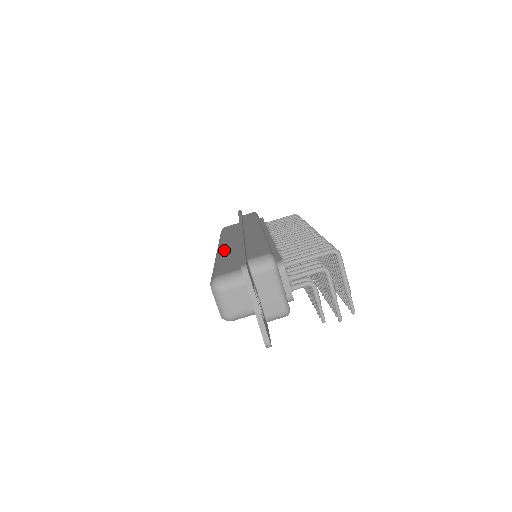
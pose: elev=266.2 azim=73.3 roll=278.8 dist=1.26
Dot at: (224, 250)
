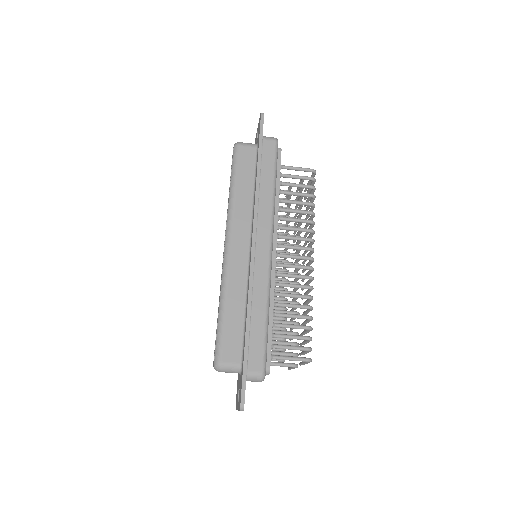
Dot at: (231, 274)
